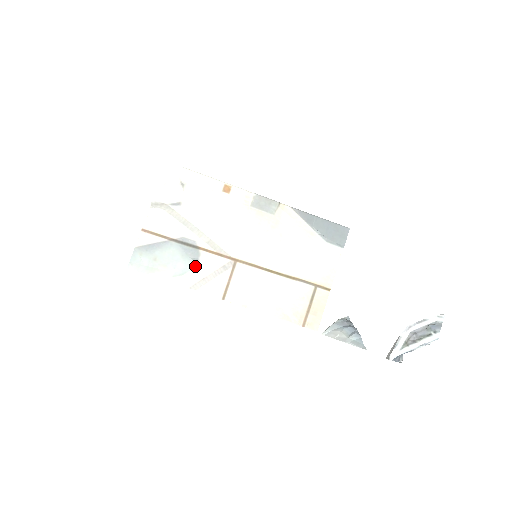
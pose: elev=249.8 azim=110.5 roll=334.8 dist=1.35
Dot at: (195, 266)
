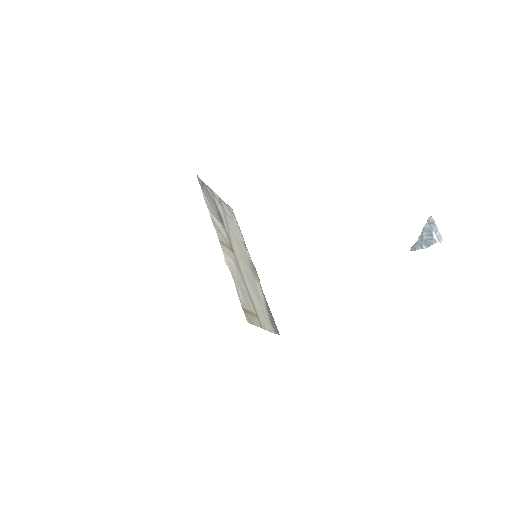
Dot at: (219, 221)
